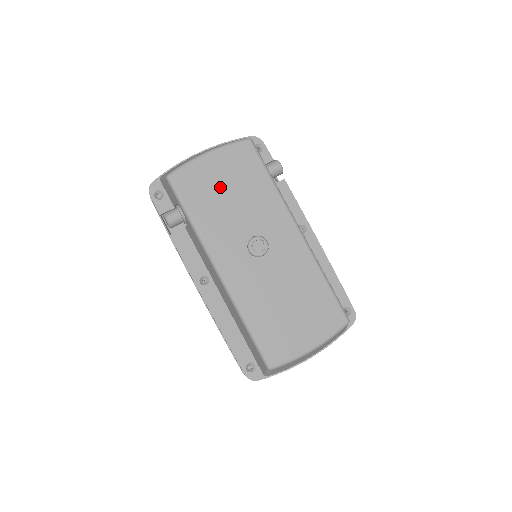
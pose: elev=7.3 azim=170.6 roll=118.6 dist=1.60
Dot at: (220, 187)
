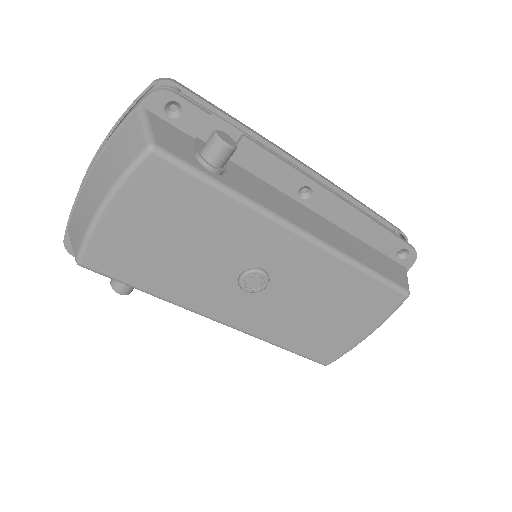
Dot at: (157, 242)
